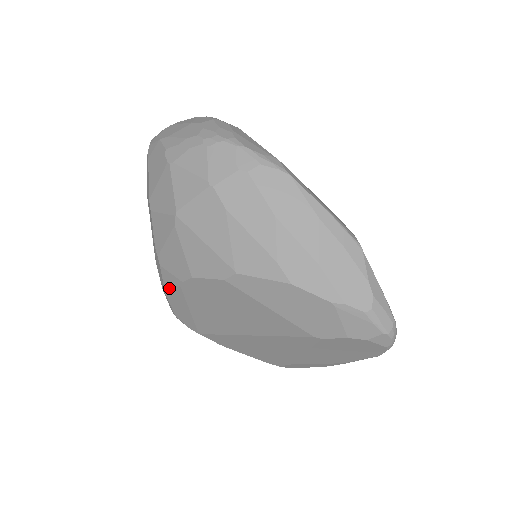
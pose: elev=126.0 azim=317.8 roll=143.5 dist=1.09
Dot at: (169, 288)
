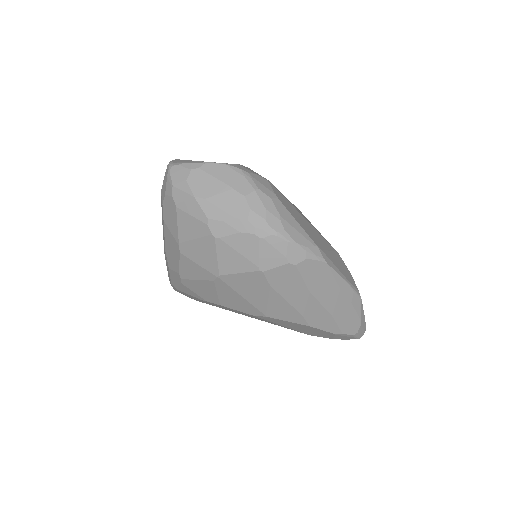
Dot at: (185, 292)
